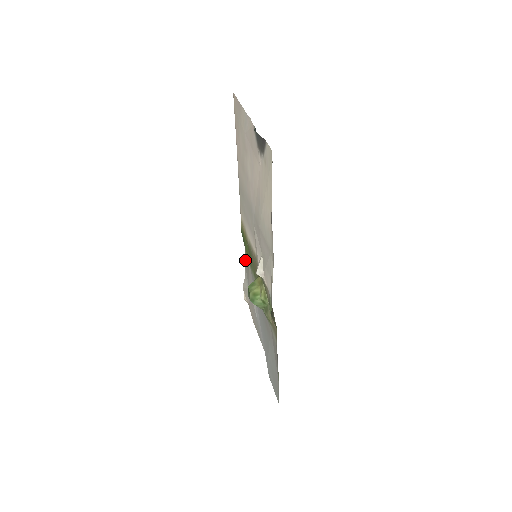
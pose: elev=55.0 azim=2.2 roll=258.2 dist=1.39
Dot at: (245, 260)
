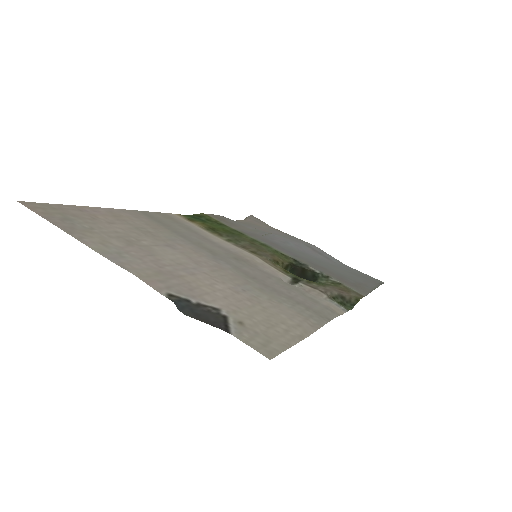
Dot at: (214, 216)
